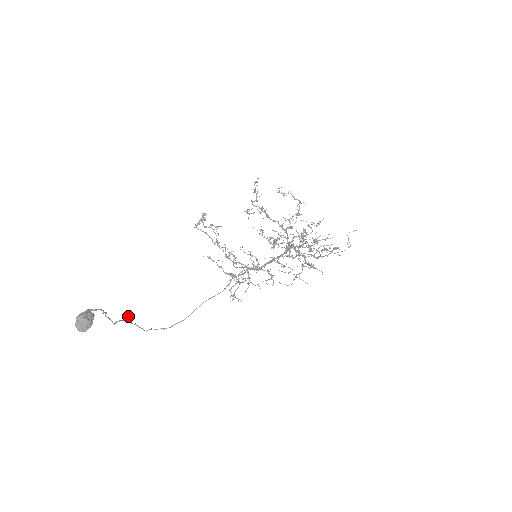
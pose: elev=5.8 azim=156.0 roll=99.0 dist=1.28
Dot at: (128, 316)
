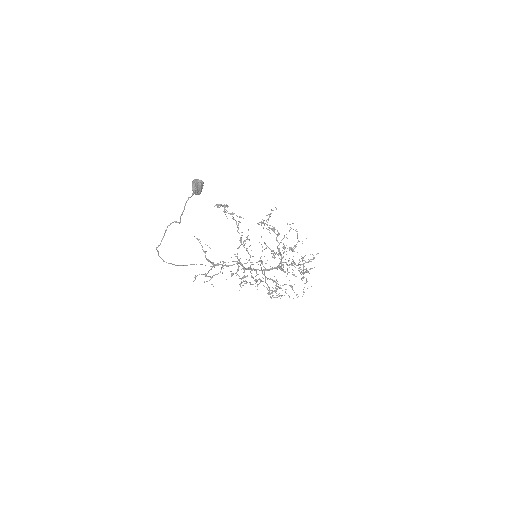
Dot at: (175, 221)
